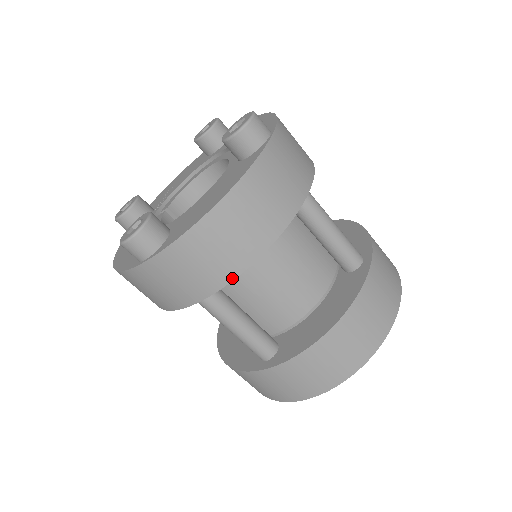
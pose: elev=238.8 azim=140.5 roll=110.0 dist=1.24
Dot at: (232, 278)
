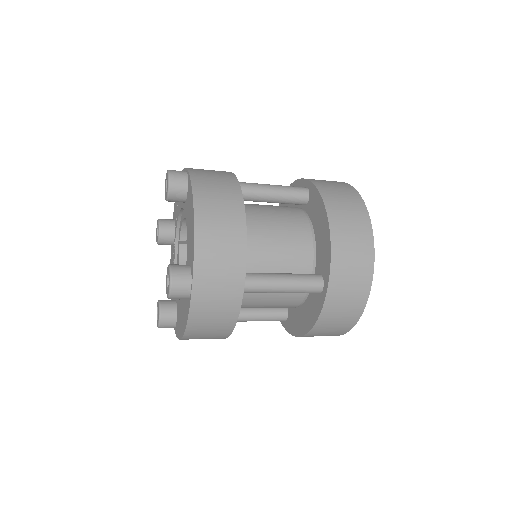
Dot at: occluded
